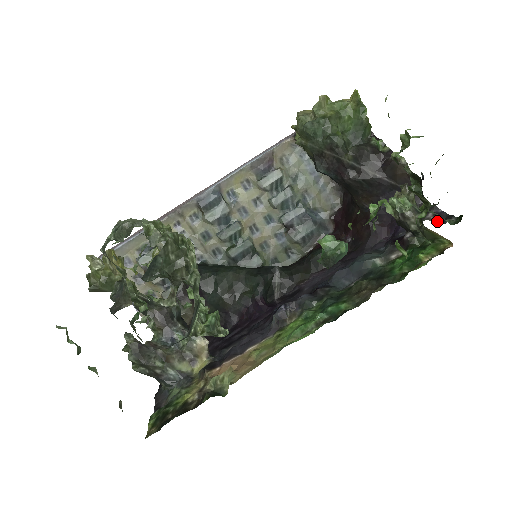
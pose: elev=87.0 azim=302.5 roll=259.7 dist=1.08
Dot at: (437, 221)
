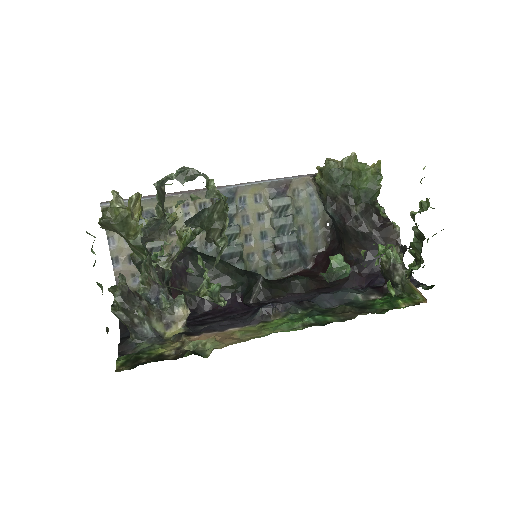
Dot at: occluded
